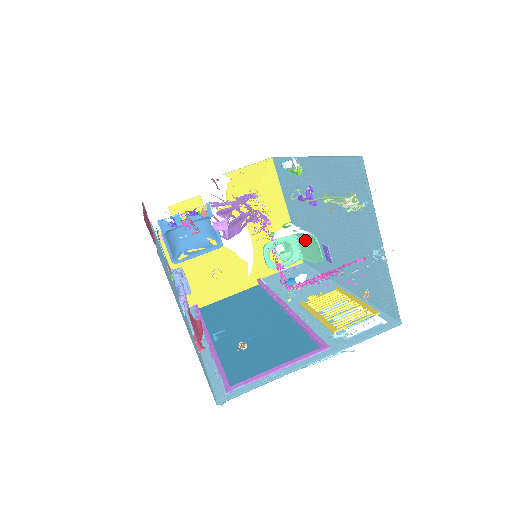
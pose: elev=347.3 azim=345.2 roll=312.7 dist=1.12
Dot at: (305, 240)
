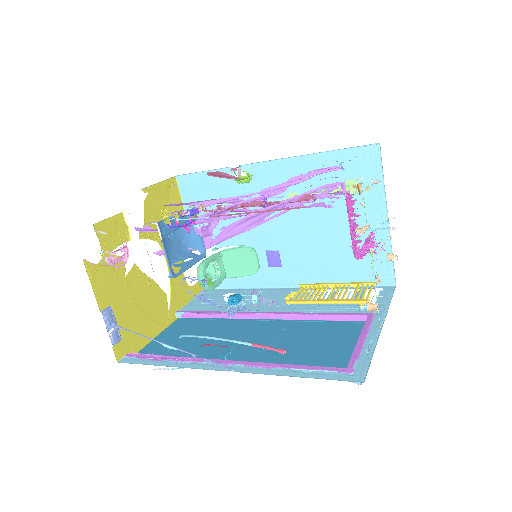
Dot at: (235, 254)
